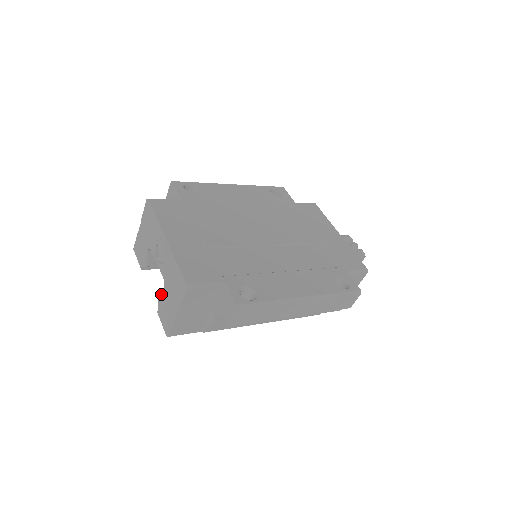
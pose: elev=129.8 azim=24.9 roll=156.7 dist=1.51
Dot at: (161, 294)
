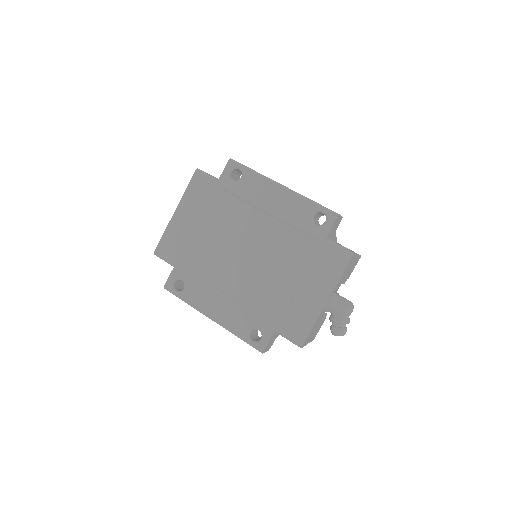
Dot at: occluded
